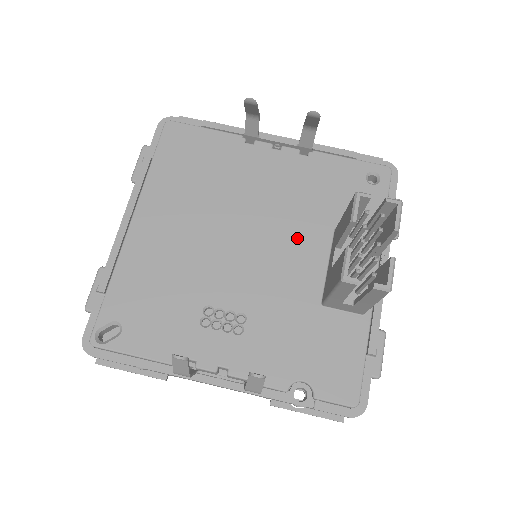
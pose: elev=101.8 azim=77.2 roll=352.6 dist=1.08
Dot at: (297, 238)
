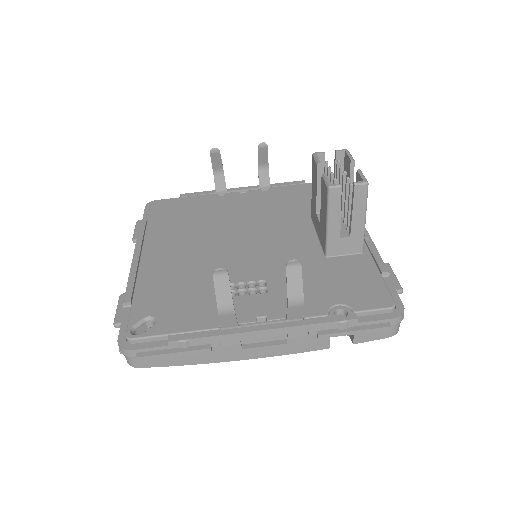
Dot at: (284, 229)
